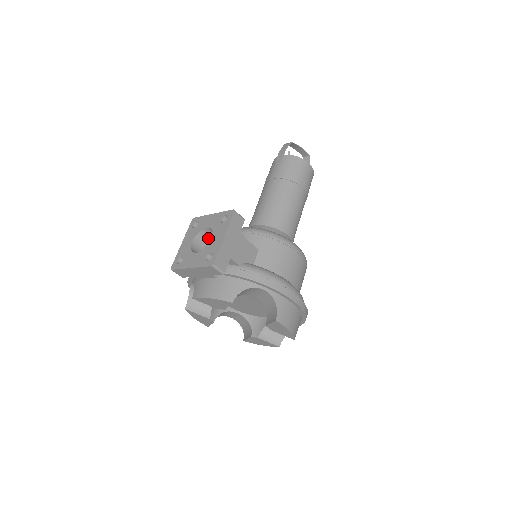
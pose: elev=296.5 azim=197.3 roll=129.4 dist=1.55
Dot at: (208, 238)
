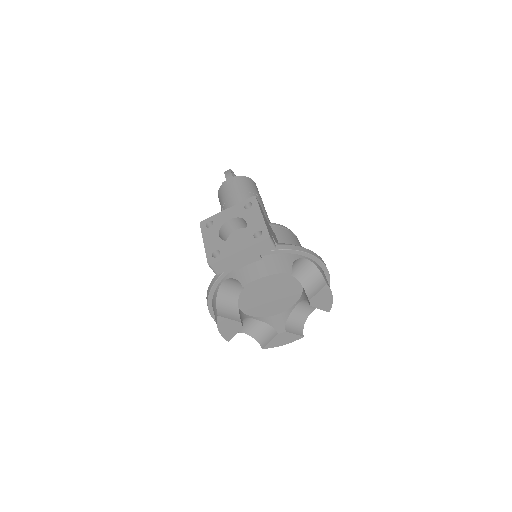
Dot at: (227, 234)
